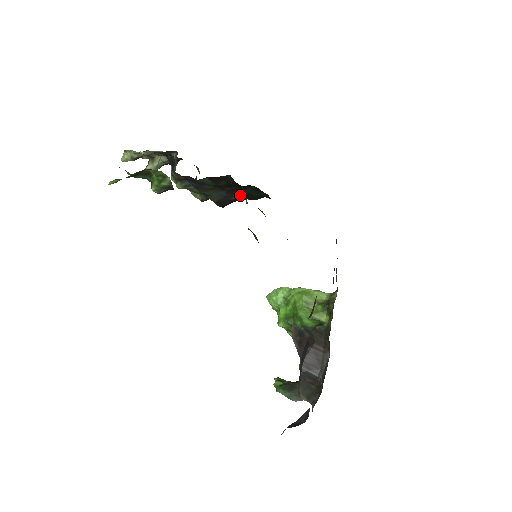
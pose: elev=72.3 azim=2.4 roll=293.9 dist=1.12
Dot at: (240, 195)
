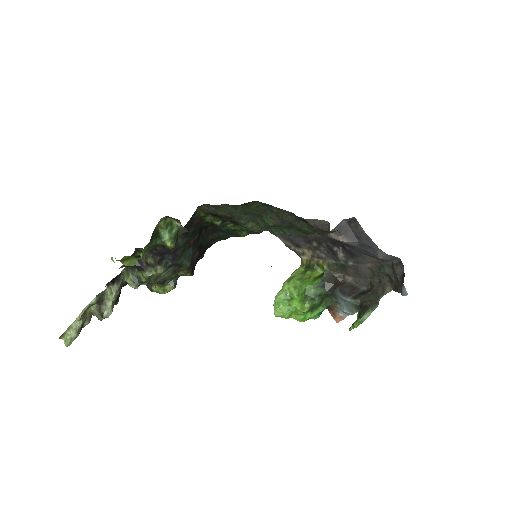
Dot at: (199, 248)
